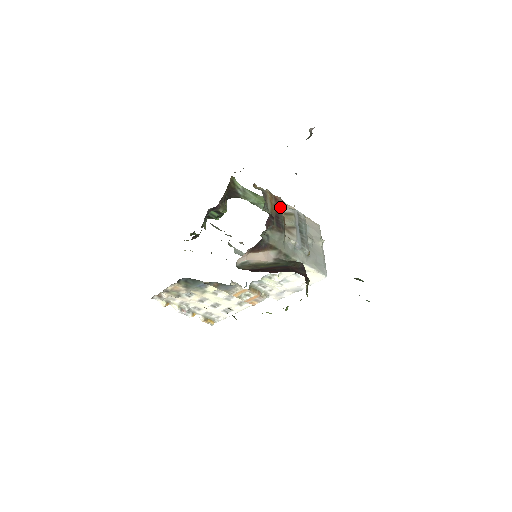
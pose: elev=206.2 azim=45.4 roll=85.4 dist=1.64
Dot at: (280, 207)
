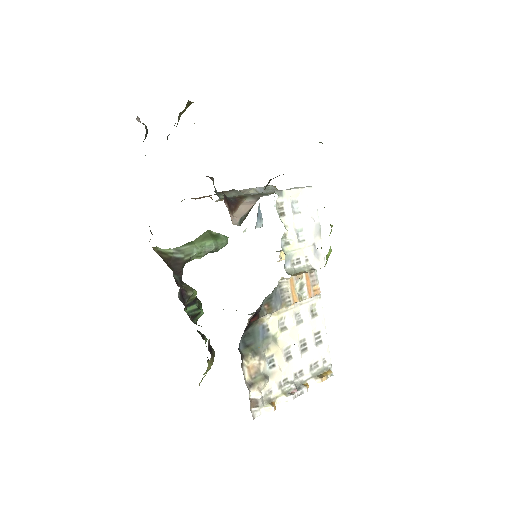
Dot at: (208, 196)
